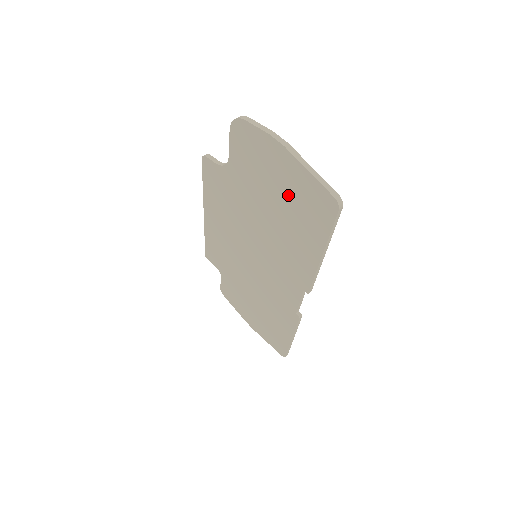
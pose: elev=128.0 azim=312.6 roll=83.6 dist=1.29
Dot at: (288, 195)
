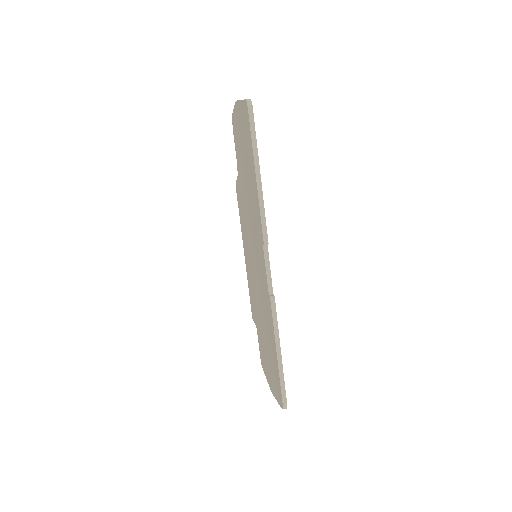
Dot at: (244, 141)
